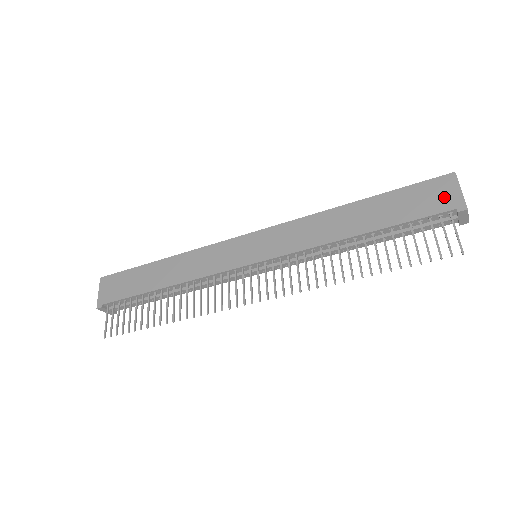
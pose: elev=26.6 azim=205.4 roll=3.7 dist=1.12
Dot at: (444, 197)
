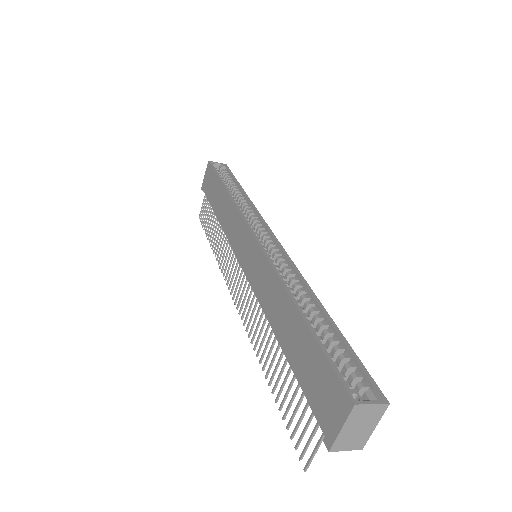
Dot at: (329, 411)
